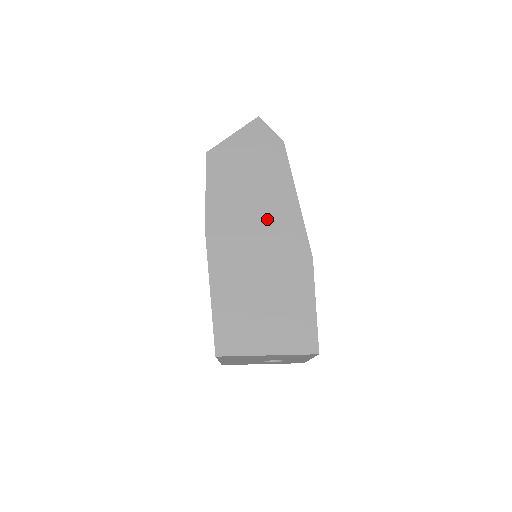
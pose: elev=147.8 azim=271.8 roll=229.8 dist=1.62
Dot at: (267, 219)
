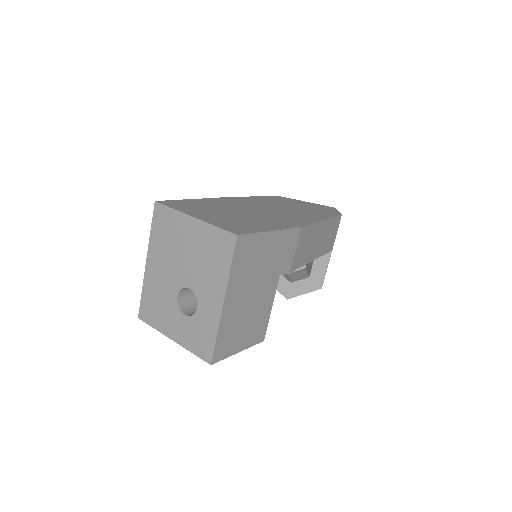
Dot at: (287, 212)
